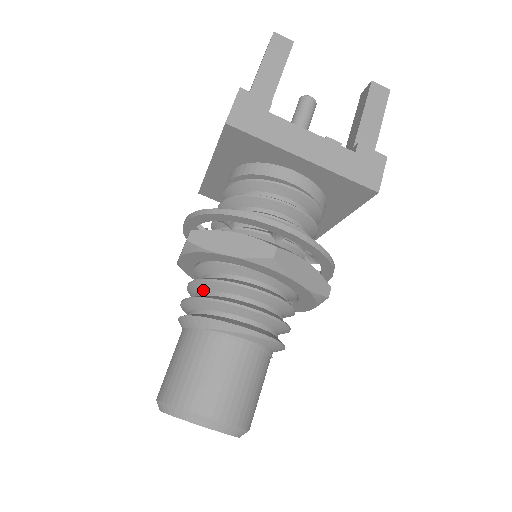
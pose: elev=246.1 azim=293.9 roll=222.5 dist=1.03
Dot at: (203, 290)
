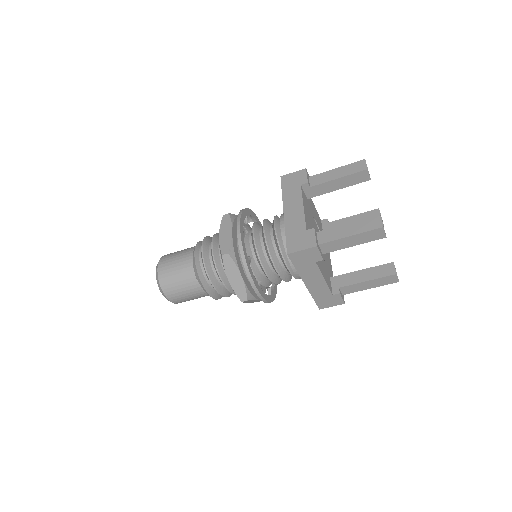
Dot at: (213, 261)
